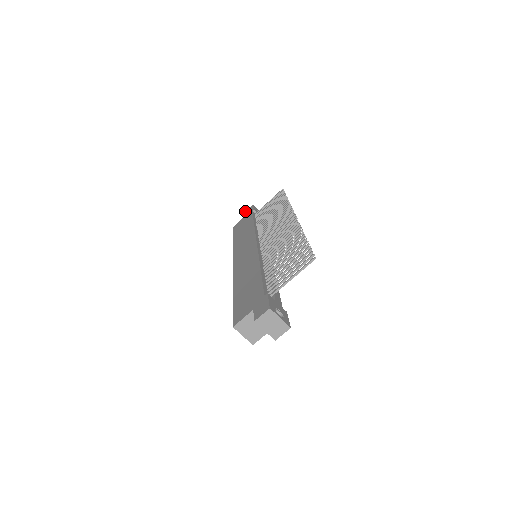
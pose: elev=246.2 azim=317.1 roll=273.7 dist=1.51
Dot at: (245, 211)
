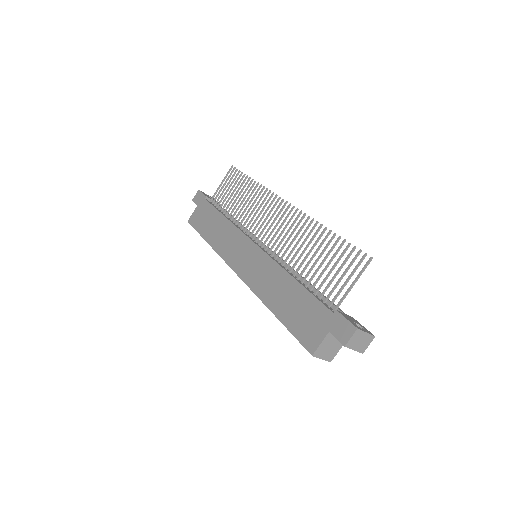
Dot at: (192, 199)
